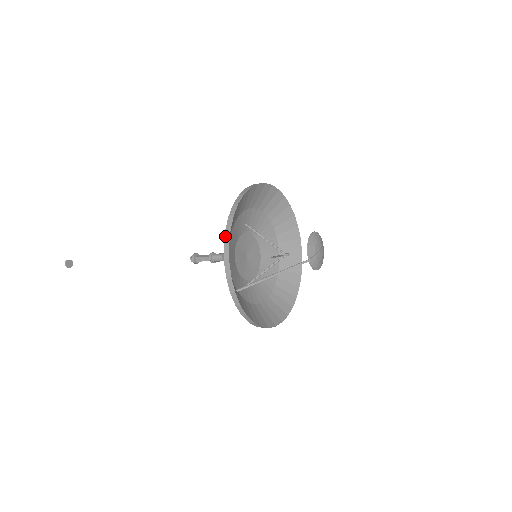
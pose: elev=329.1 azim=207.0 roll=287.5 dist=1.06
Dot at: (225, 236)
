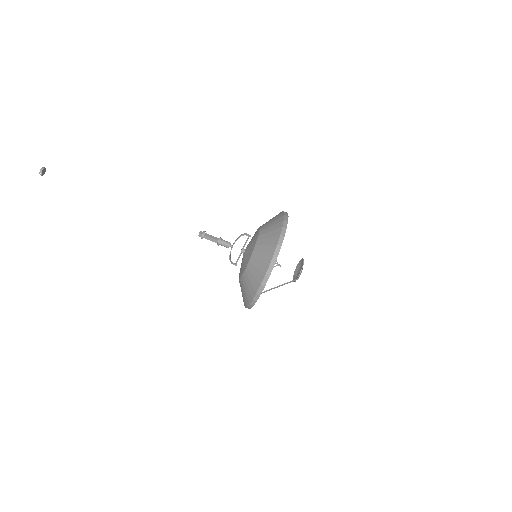
Dot at: (273, 259)
